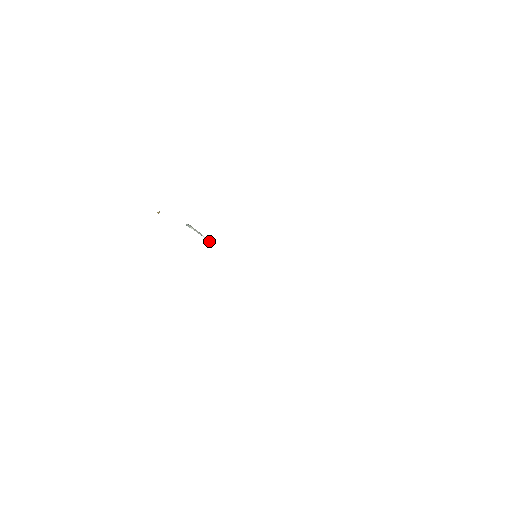
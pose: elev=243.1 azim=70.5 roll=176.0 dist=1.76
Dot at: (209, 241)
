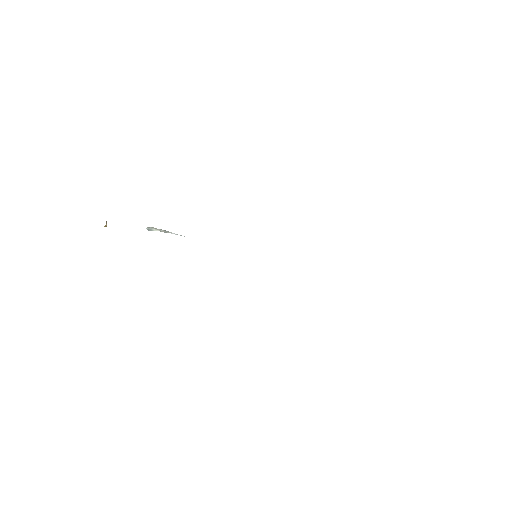
Dot at: occluded
